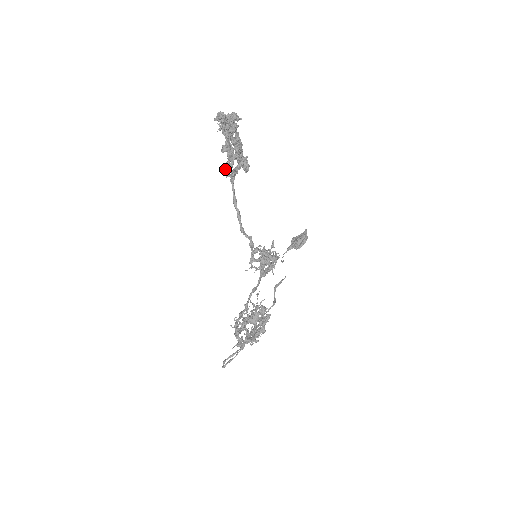
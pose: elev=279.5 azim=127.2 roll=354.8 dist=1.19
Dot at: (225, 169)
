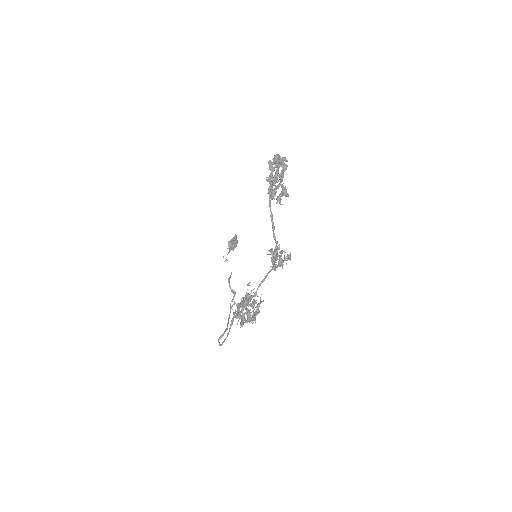
Dot at: (274, 194)
